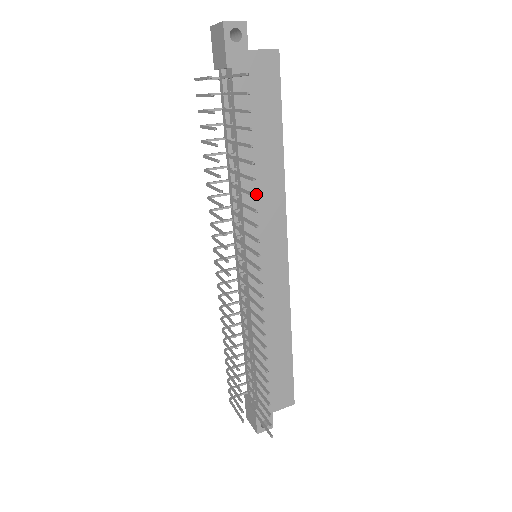
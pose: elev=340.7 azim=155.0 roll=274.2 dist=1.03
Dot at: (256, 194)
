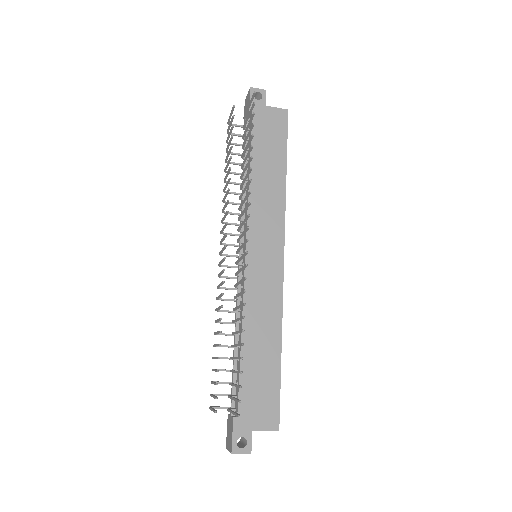
Dot at: occluded
